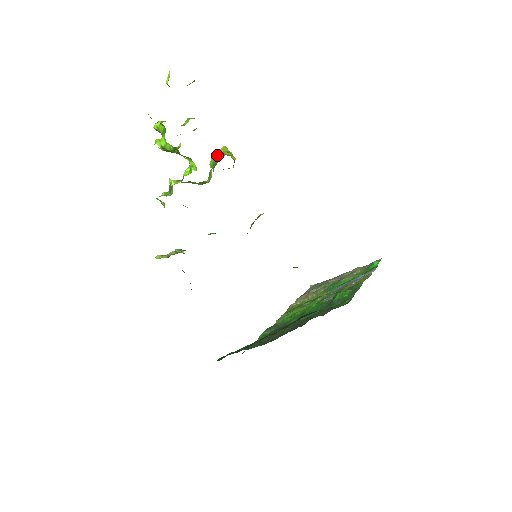
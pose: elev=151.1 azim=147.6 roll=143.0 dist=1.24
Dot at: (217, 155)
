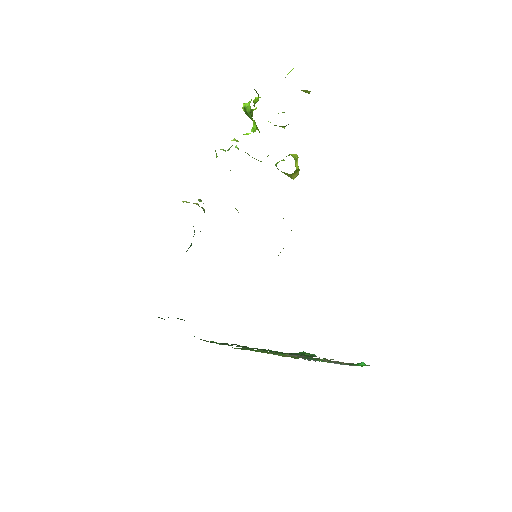
Dot at: occluded
